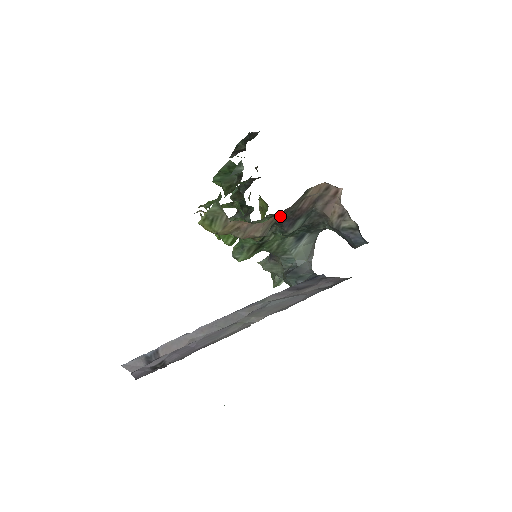
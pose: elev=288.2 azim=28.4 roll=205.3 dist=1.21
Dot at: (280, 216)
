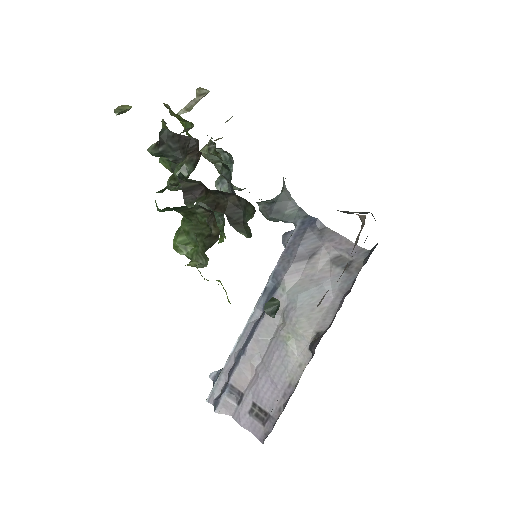
Dot at: occluded
